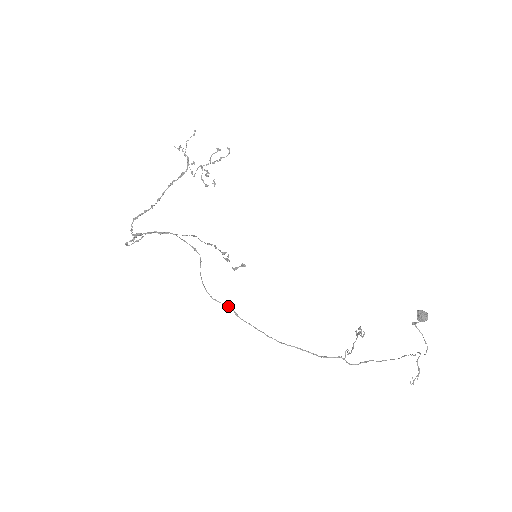
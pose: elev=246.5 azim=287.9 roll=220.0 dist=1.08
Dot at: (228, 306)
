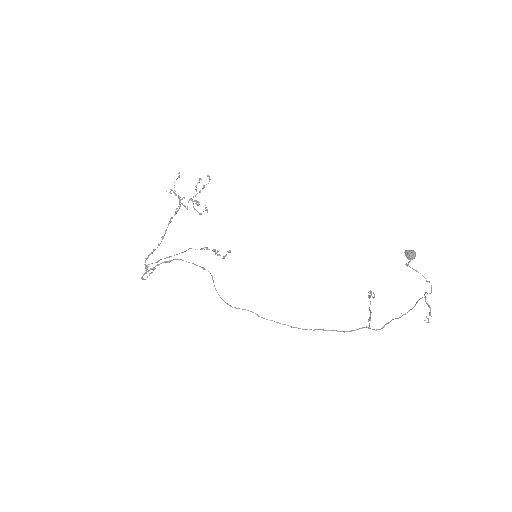
Dot at: (248, 310)
